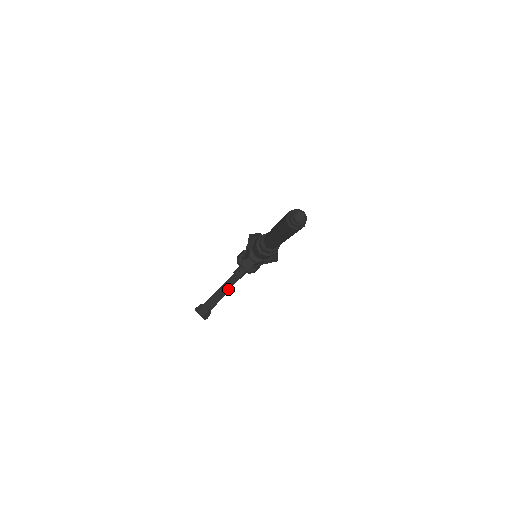
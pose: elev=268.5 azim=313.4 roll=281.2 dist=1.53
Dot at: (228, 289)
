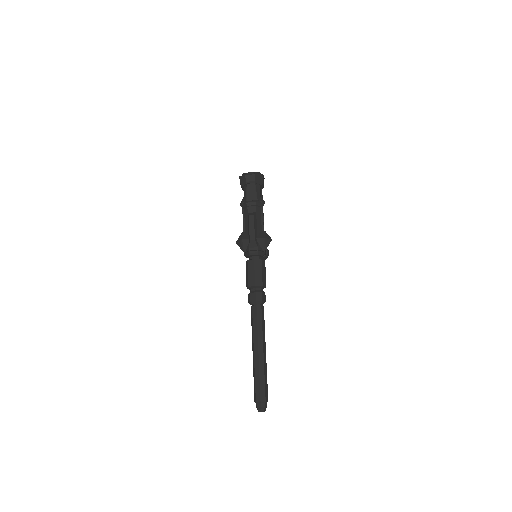
Dot at: occluded
